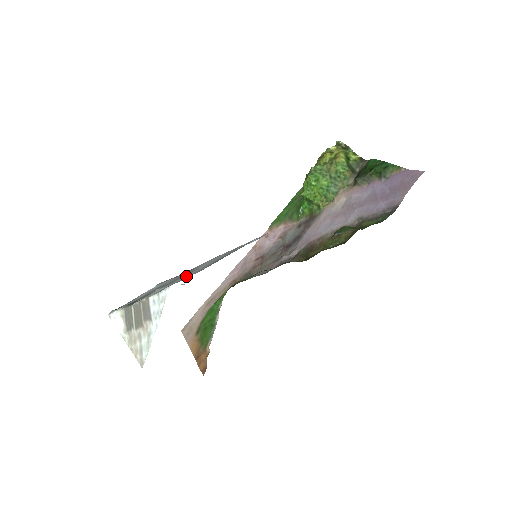
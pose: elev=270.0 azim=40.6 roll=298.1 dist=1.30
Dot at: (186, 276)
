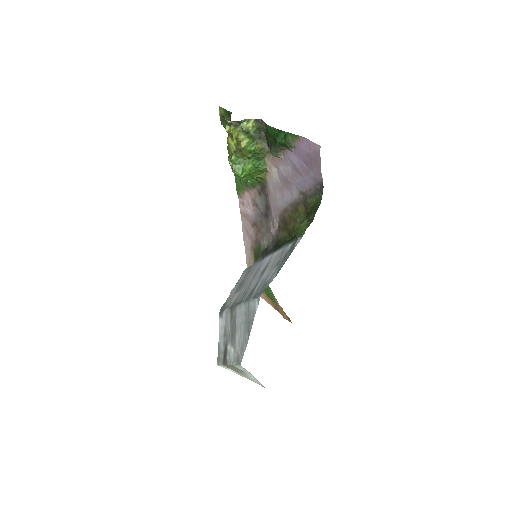
Dot at: (240, 344)
